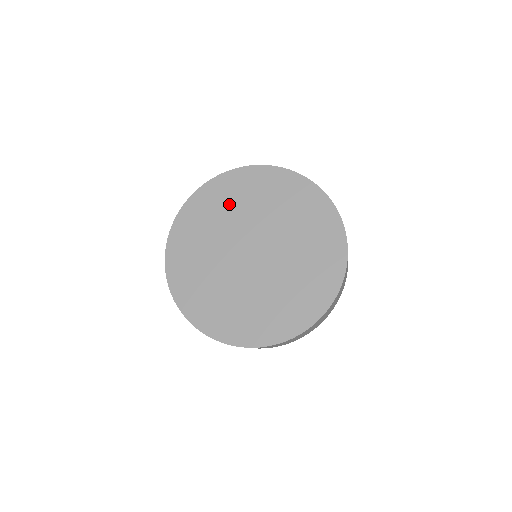
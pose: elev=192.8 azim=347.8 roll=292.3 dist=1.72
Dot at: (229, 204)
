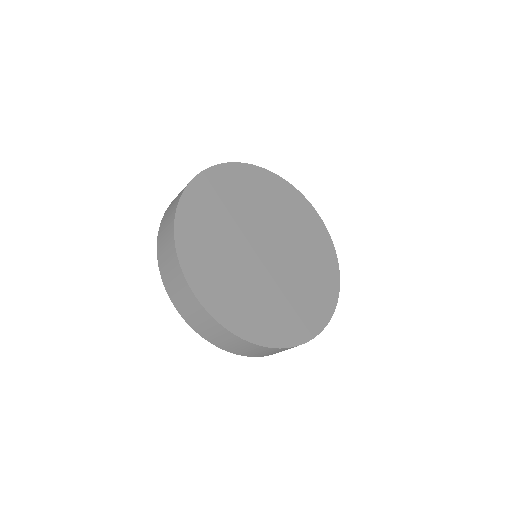
Dot at: (259, 195)
